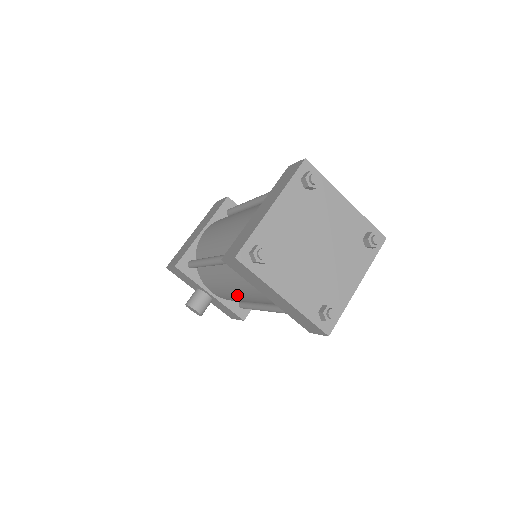
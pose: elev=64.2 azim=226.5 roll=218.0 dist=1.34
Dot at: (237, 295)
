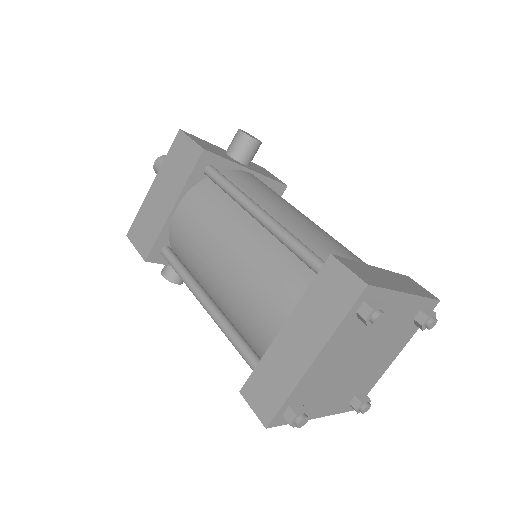
Dot at: occluded
